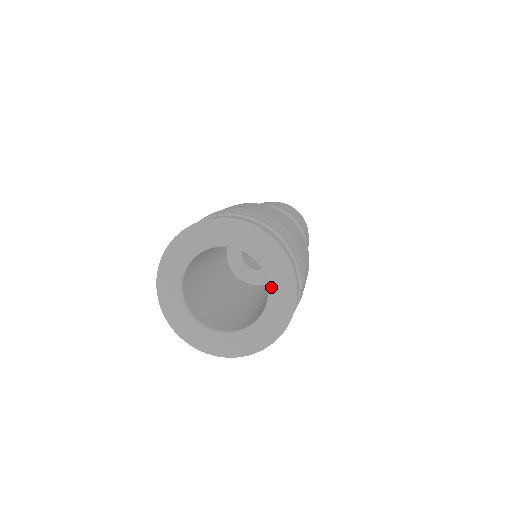
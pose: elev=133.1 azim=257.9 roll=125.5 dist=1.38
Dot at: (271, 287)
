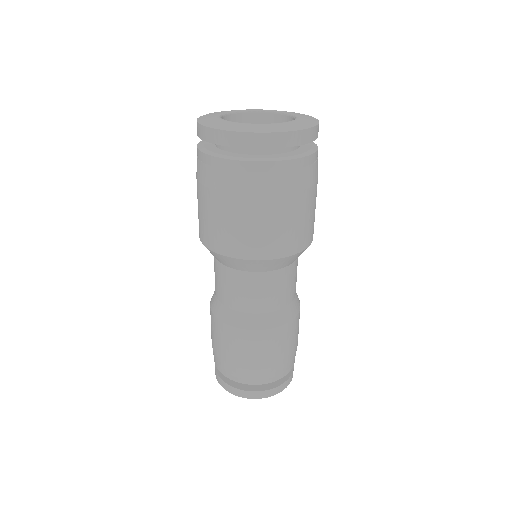
Dot at: (298, 116)
